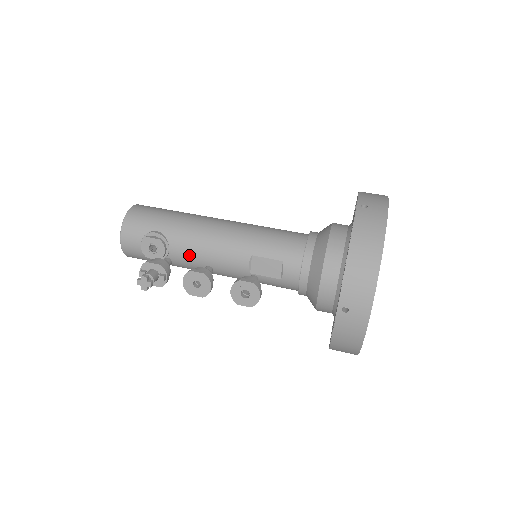
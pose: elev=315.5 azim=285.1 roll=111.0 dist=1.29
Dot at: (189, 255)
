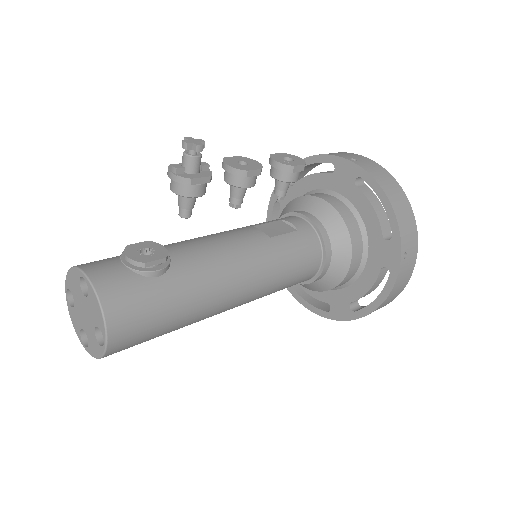
Dot at: (196, 248)
